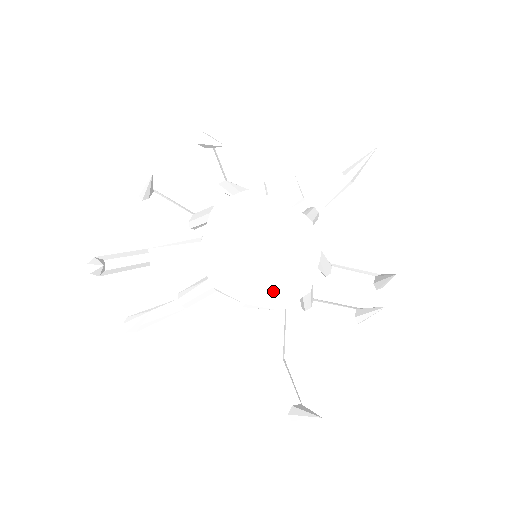
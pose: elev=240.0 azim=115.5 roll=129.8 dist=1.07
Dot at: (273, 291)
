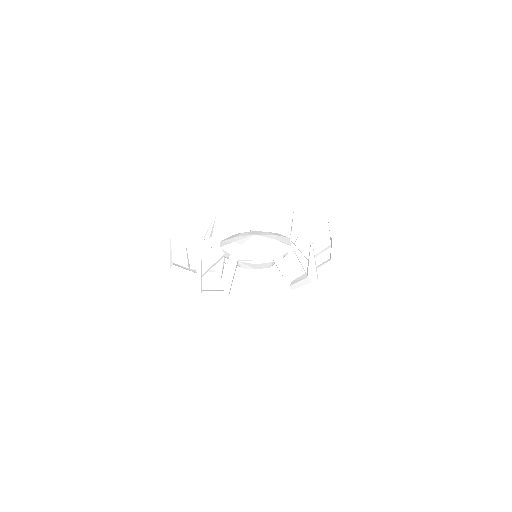
Dot at: (268, 247)
